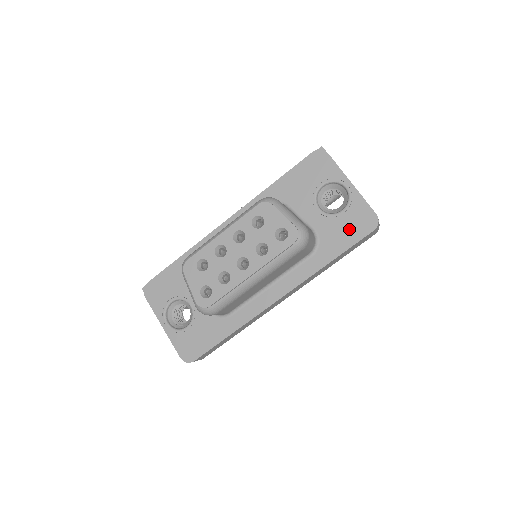
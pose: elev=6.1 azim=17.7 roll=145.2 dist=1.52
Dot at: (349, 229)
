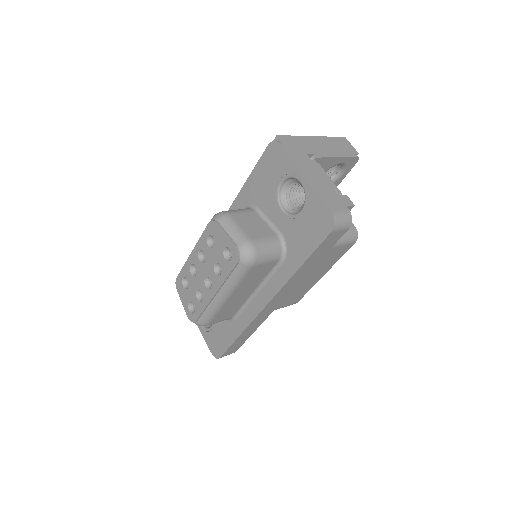
Dot at: (309, 232)
